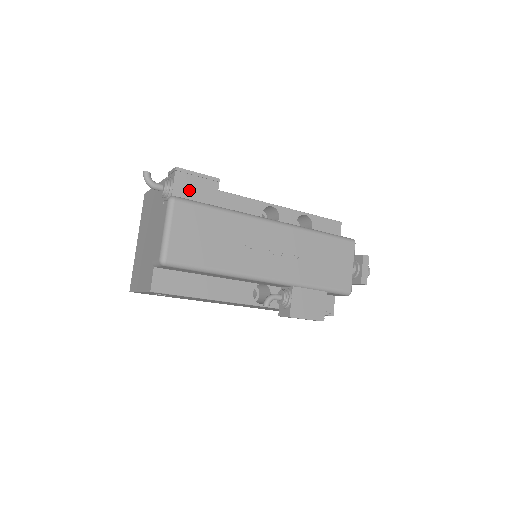
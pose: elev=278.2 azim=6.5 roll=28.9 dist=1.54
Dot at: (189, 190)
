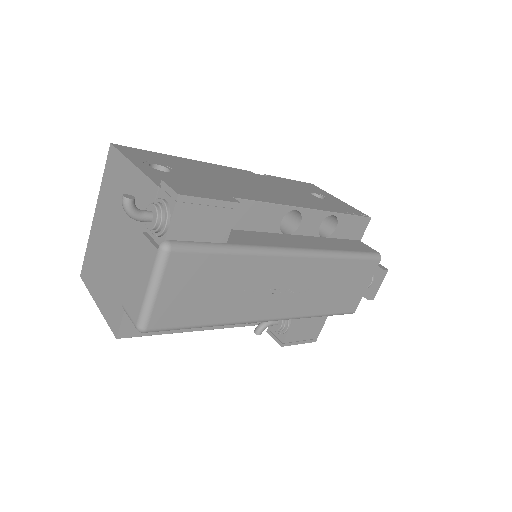
Dot at: (193, 226)
